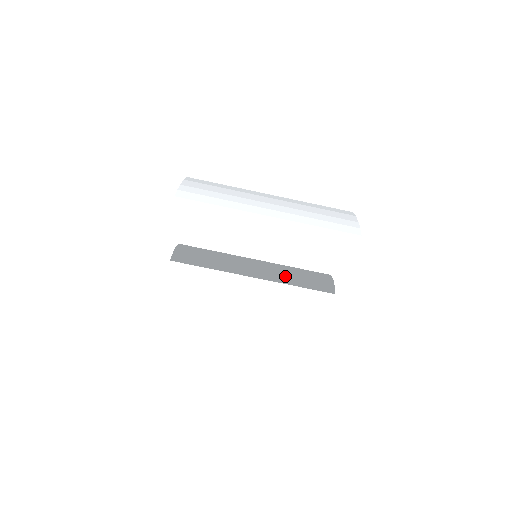
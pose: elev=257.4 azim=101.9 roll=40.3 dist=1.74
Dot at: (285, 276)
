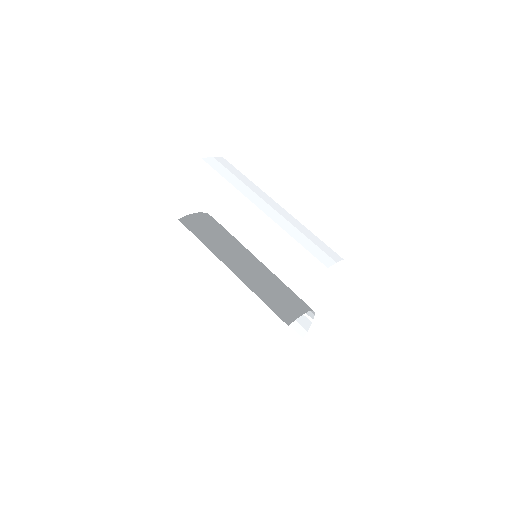
Dot at: (259, 284)
